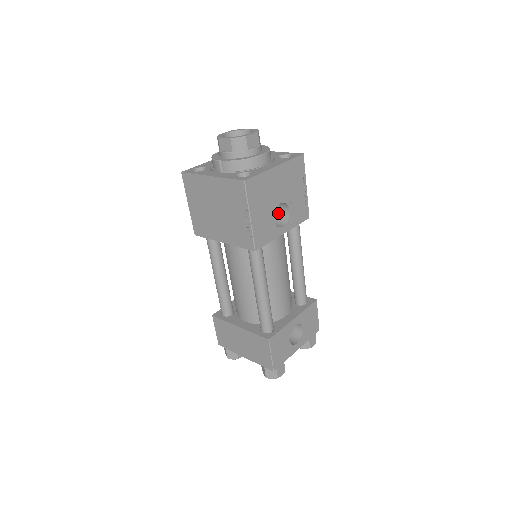
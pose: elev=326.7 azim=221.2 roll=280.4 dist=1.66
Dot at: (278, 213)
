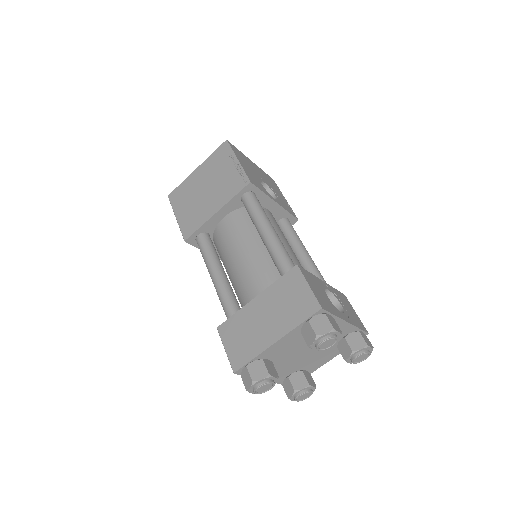
Dot at: occluded
